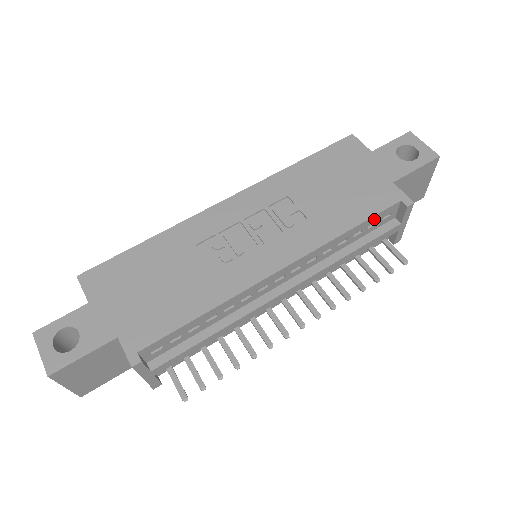
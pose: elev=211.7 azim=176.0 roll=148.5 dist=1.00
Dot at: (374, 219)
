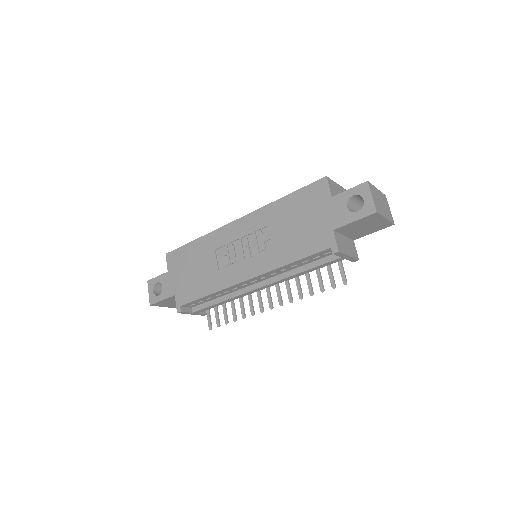
Dot at: (313, 256)
